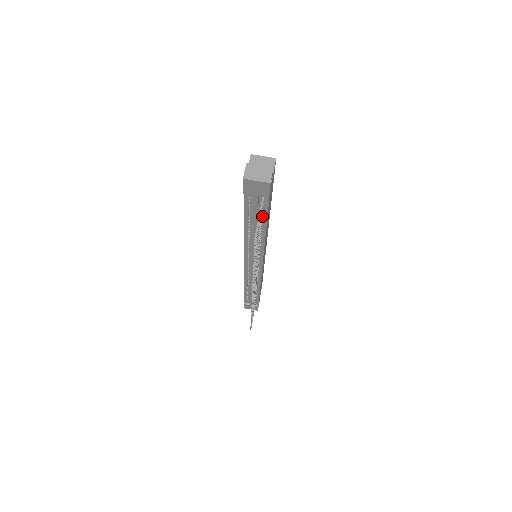
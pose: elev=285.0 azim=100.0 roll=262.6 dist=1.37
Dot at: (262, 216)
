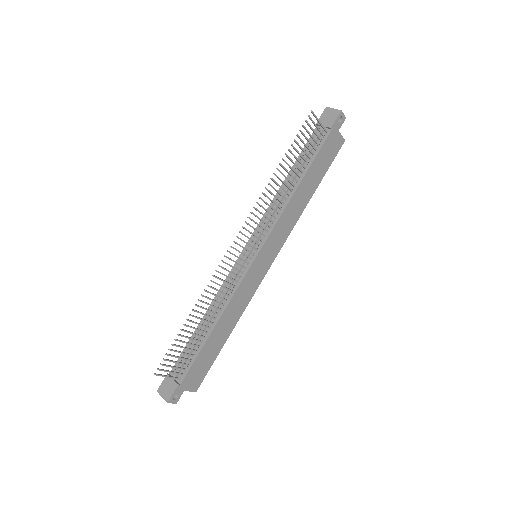
Dot at: (311, 158)
